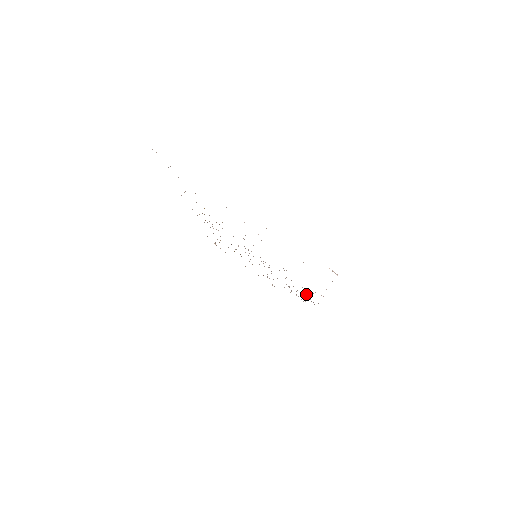
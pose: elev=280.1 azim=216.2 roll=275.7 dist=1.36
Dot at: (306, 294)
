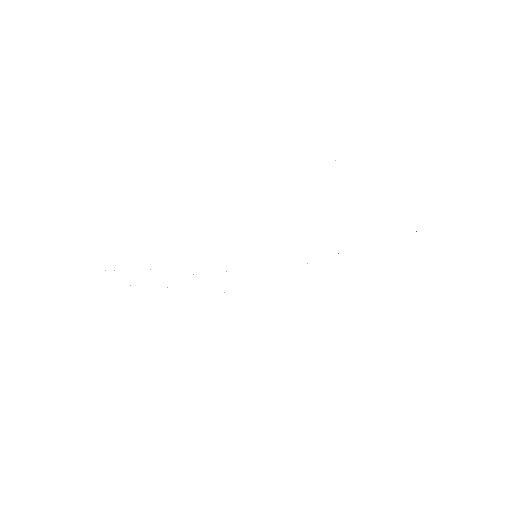
Dot at: occluded
